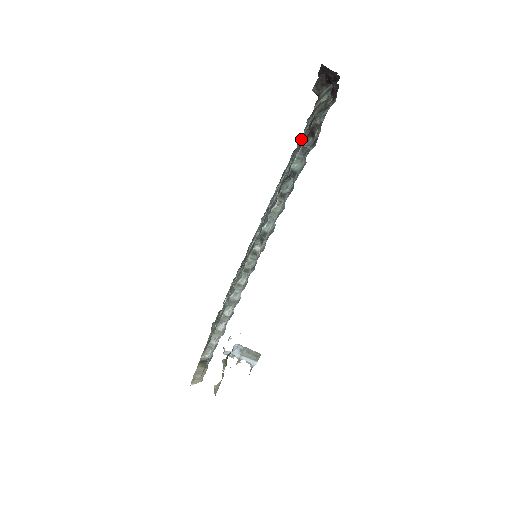
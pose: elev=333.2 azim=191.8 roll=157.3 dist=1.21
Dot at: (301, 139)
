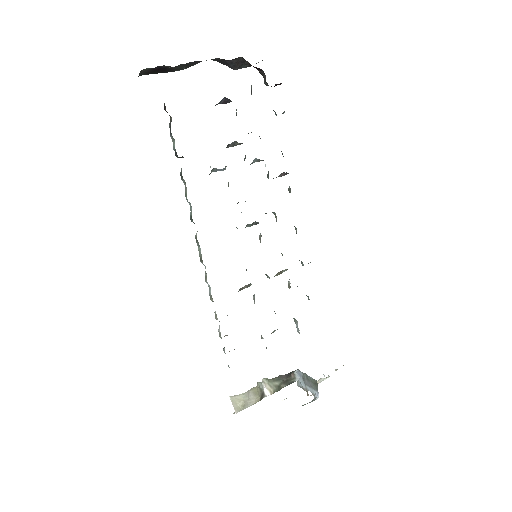
Dot at: occluded
